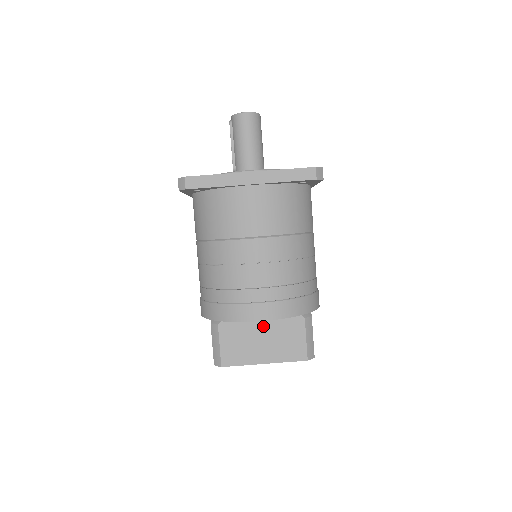
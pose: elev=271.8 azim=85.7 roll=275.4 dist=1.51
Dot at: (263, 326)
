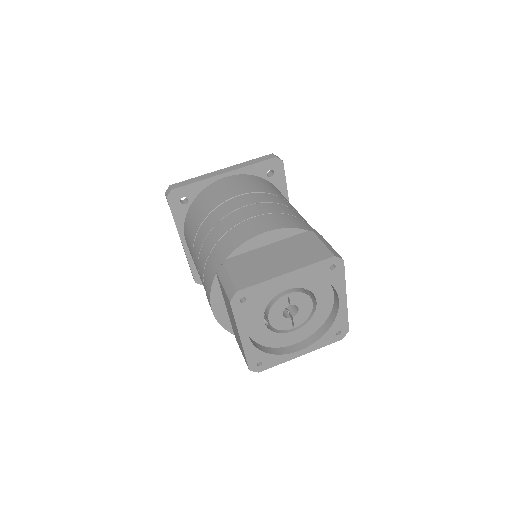
Dot at: (272, 249)
